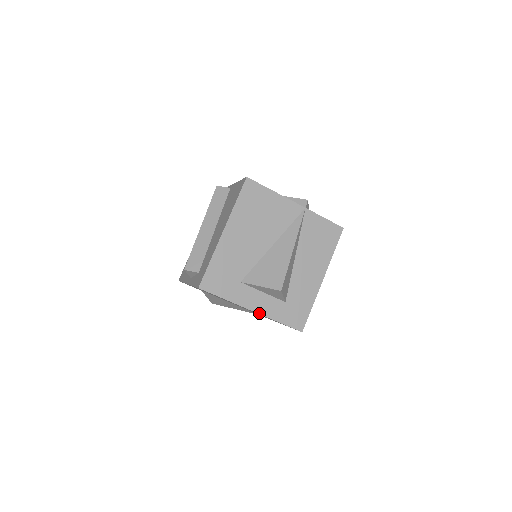
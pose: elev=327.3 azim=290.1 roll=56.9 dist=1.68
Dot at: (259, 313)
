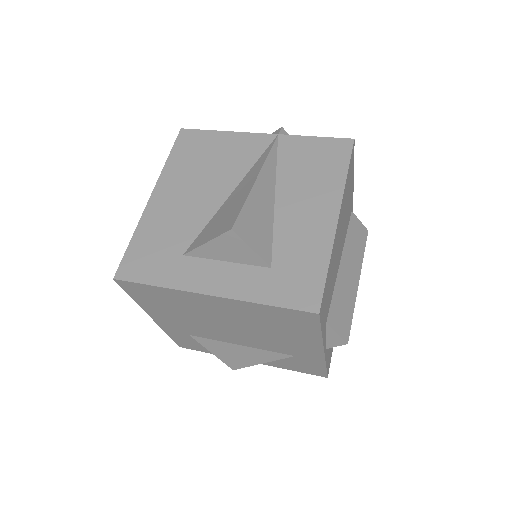
Dot at: (222, 296)
